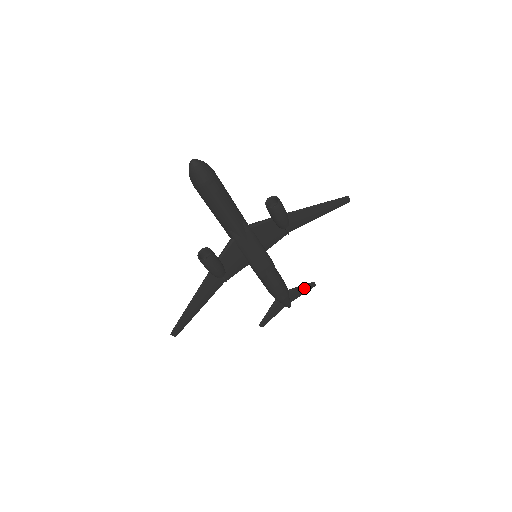
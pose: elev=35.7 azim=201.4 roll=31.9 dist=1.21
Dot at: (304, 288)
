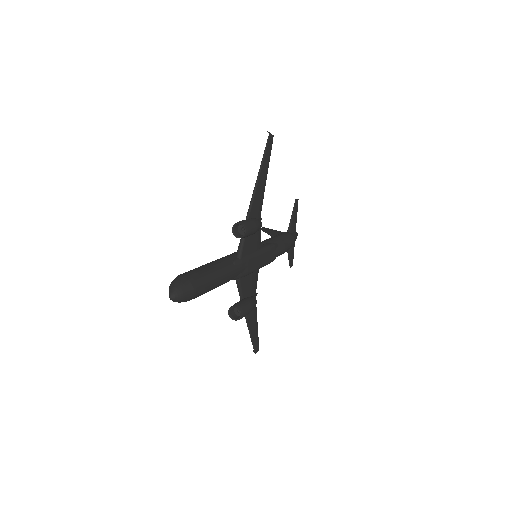
Dot at: (294, 213)
